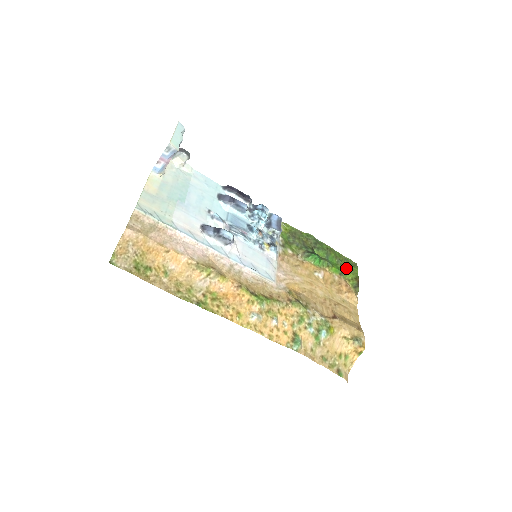
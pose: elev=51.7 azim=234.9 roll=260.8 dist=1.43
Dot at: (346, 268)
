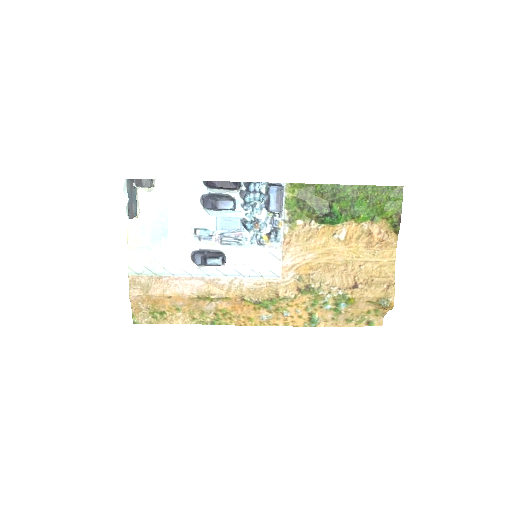
Dot at: (382, 205)
